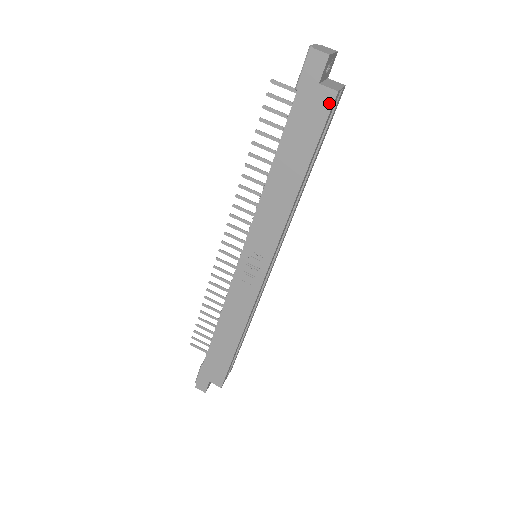
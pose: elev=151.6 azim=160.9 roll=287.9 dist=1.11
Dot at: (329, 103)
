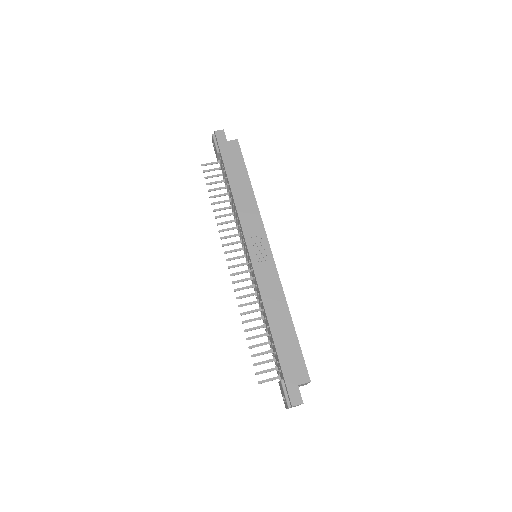
Dot at: (237, 145)
